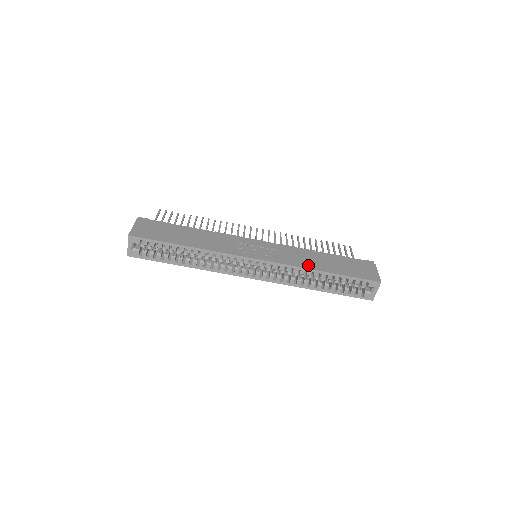
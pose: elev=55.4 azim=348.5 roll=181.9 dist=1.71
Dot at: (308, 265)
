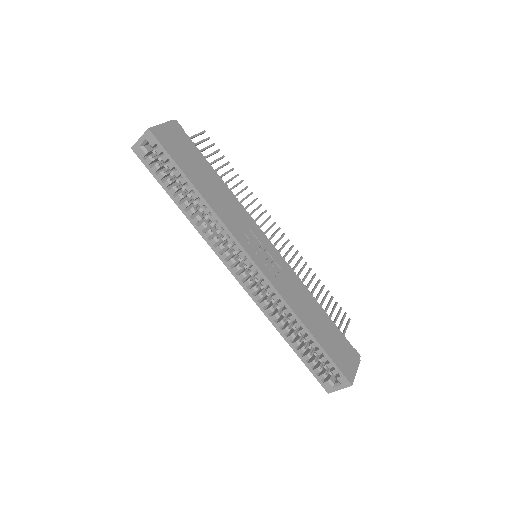
Dot at: (298, 309)
